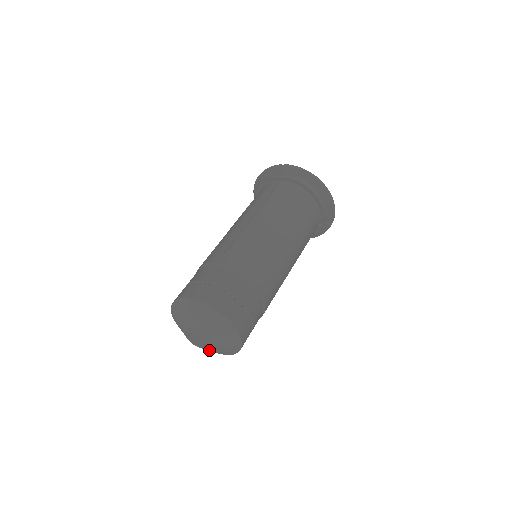
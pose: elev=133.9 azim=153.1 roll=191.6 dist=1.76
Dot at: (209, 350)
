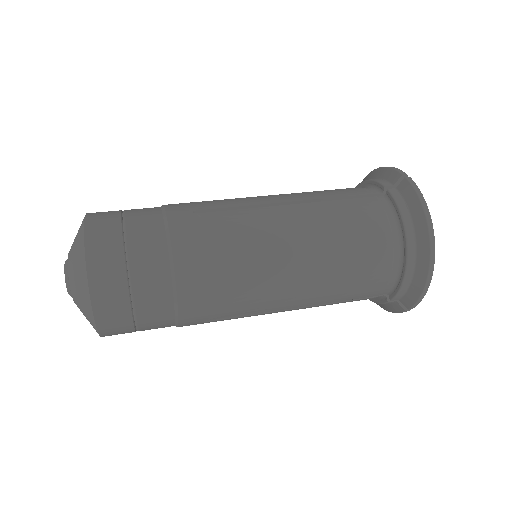
Dot at: occluded
